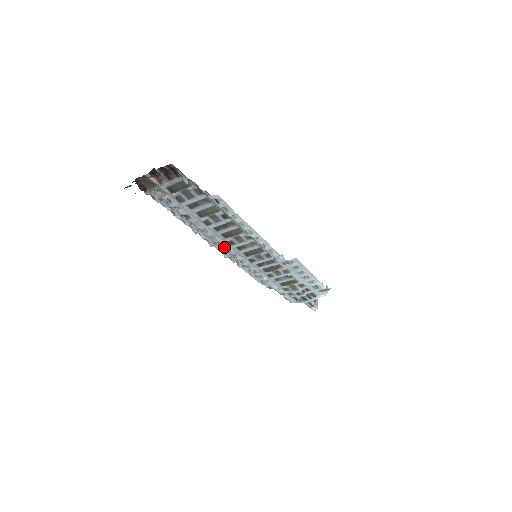
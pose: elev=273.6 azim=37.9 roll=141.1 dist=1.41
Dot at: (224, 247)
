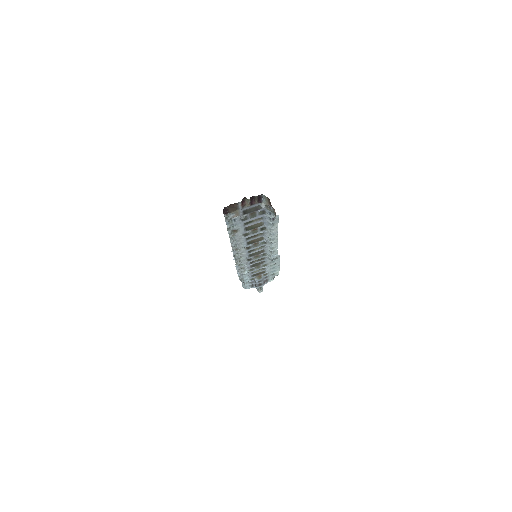
Dot at: (239, 252)
